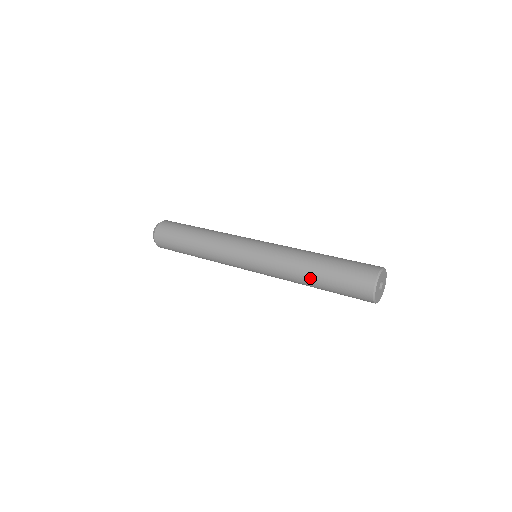
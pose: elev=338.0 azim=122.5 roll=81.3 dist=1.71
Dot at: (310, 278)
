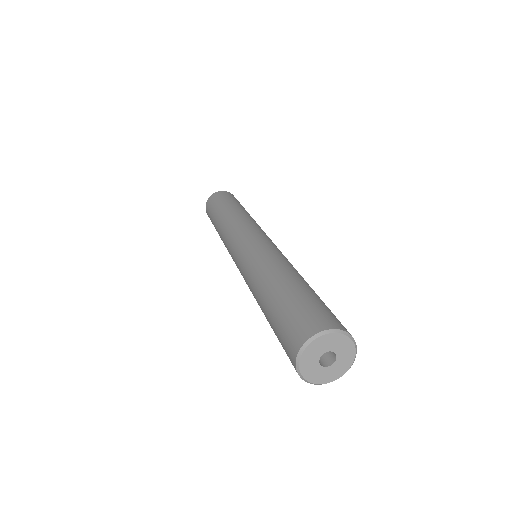
Dot at: (264, 292)
